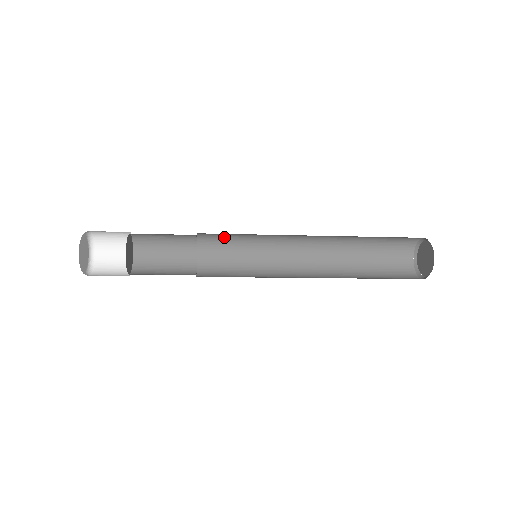
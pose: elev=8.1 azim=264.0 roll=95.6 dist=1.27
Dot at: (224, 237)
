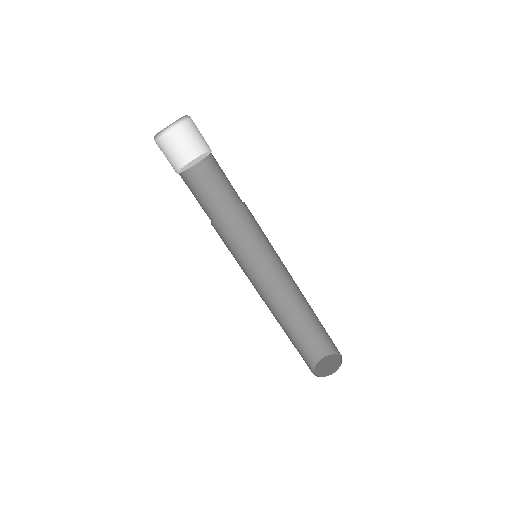
Dot at: (240, 227)
